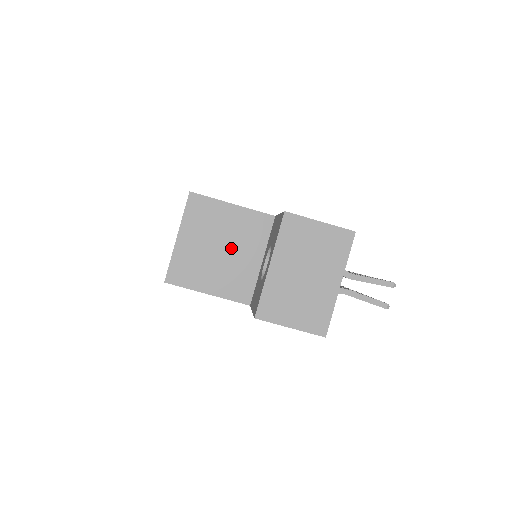
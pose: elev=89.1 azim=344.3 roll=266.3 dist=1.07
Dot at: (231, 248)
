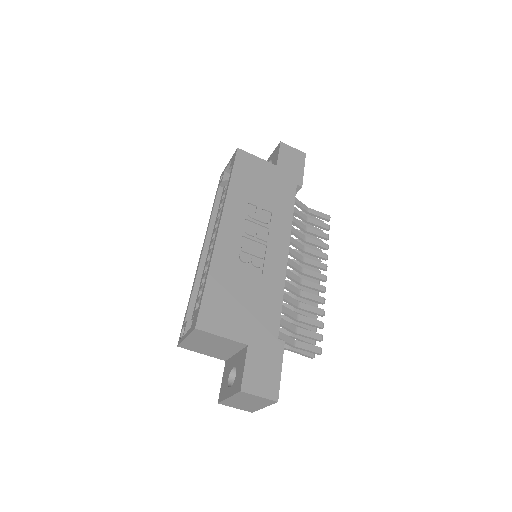
Dot at: (218, 347)
